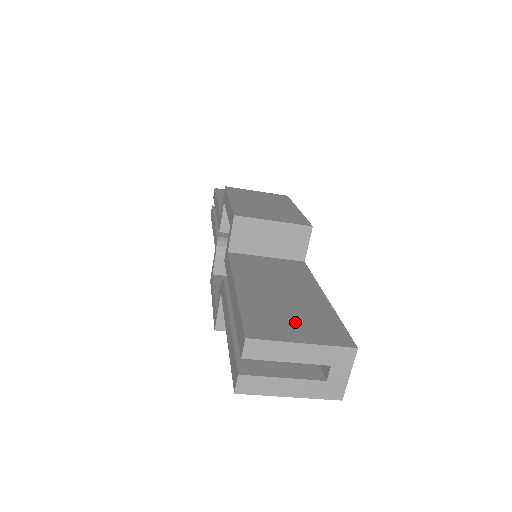
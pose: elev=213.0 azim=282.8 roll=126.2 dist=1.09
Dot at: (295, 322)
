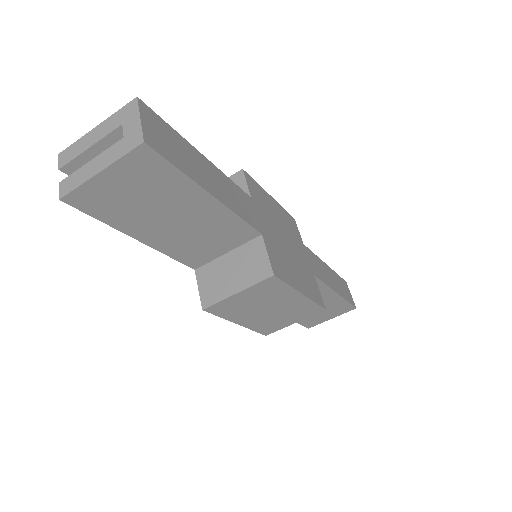
Dot at: occluded
